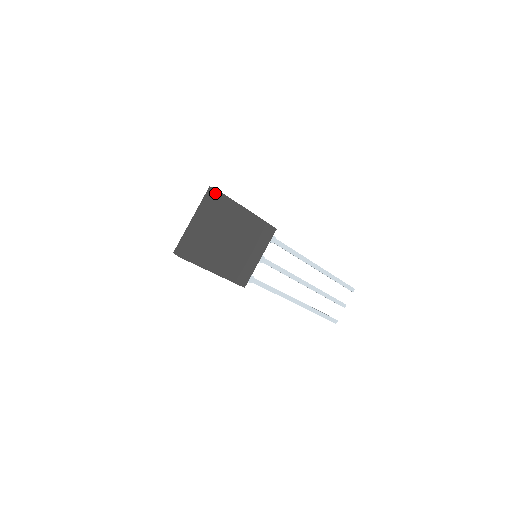
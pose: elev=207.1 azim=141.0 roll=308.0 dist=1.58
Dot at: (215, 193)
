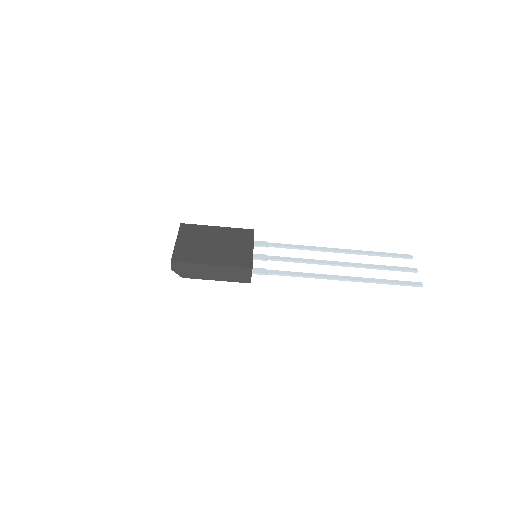
Dot at: (181, 225)
